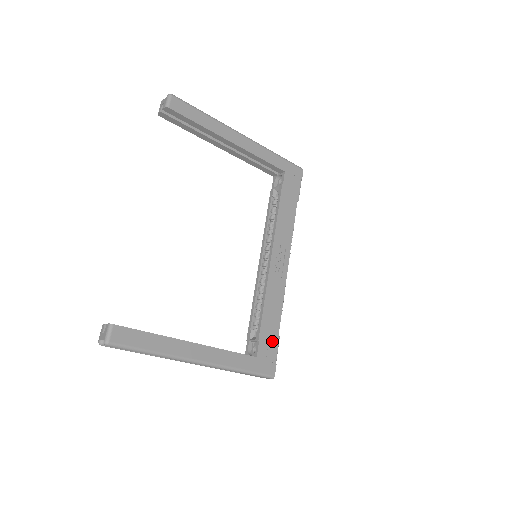
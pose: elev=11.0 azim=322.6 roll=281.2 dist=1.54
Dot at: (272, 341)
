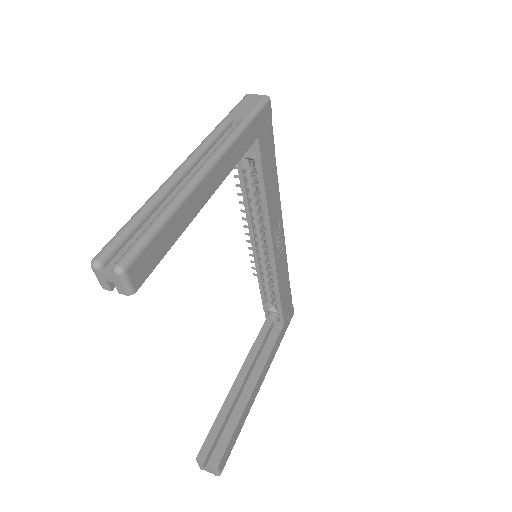
Dot at: (288, 299)
